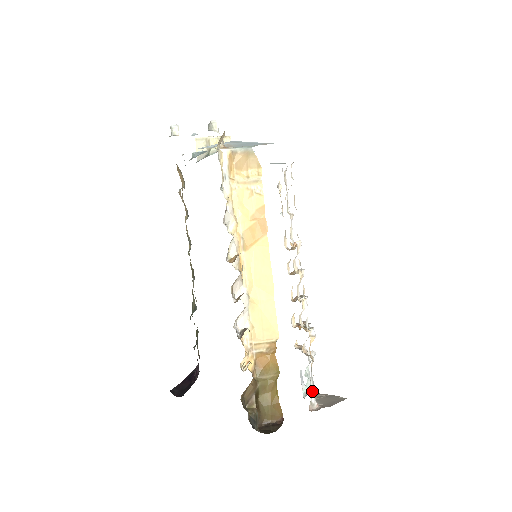
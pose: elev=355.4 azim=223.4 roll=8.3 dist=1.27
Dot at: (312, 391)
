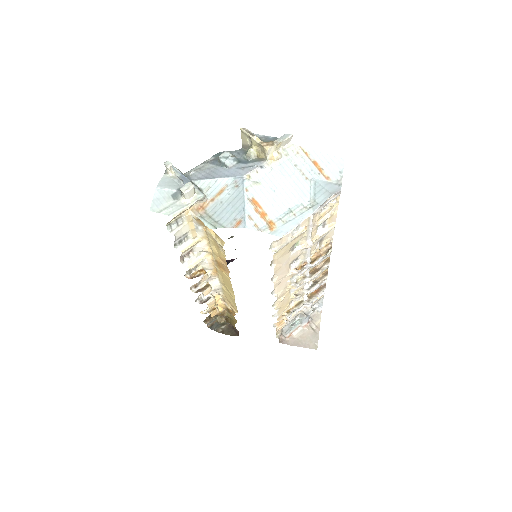
Dot at: (283, 332)
